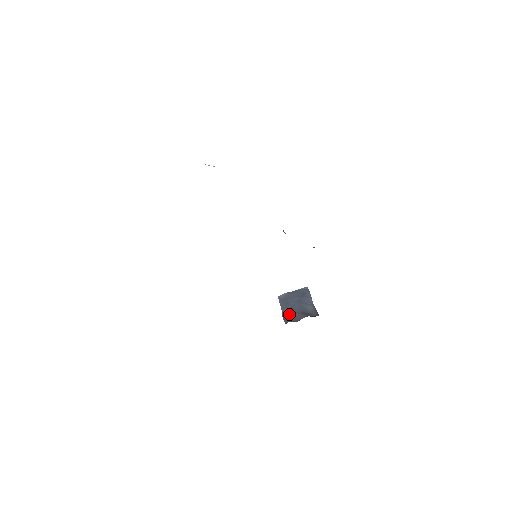
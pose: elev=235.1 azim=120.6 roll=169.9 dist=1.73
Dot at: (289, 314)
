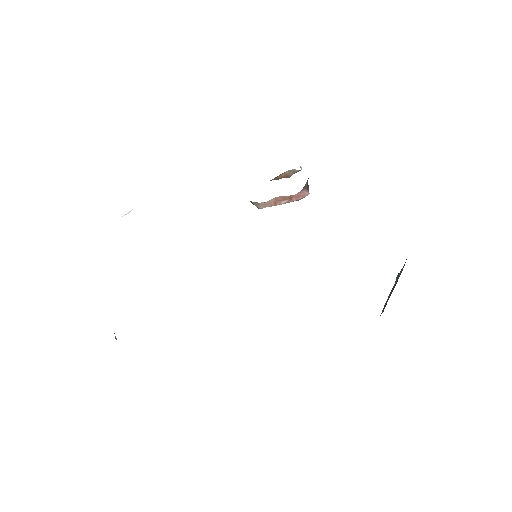
Dot at: occluded
